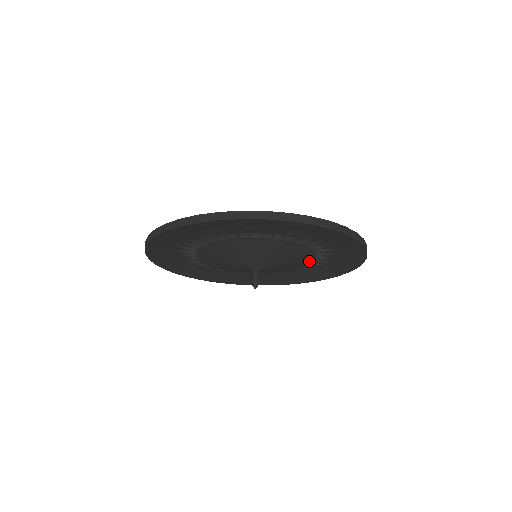
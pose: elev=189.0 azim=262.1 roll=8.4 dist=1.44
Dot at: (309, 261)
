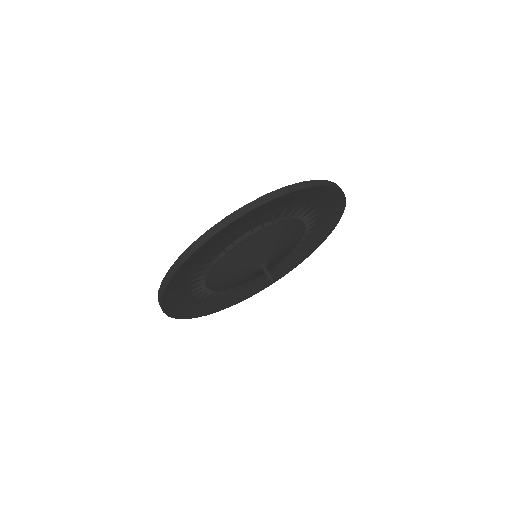
Dot at: (294, 224)
